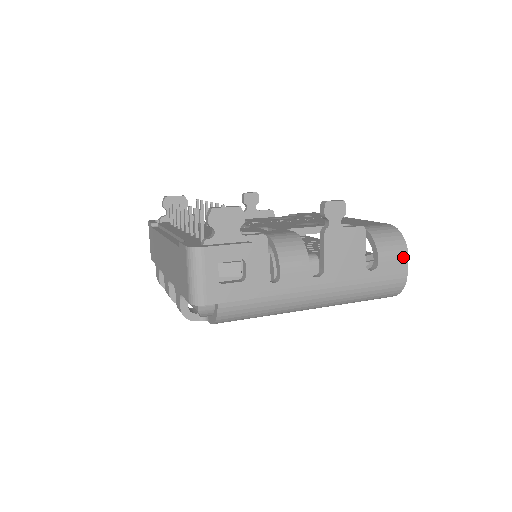
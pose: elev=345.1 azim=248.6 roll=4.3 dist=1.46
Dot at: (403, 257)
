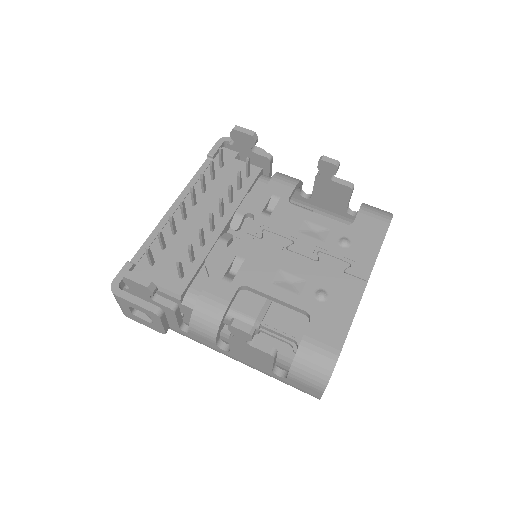
Dot at: (317, 390)
